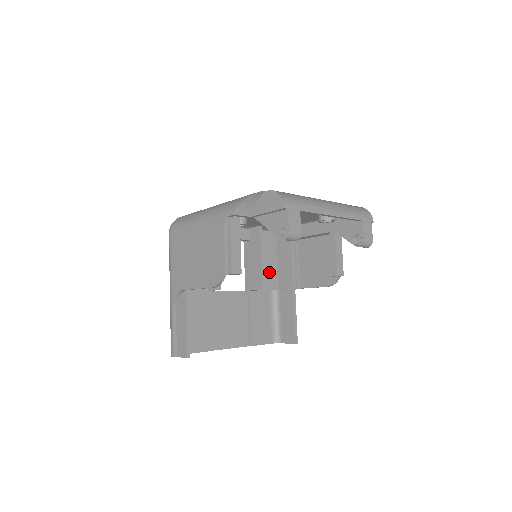
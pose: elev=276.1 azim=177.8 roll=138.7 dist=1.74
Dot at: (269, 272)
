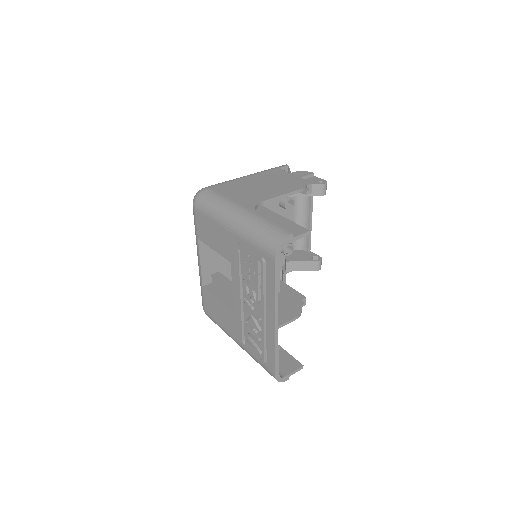
Dot at: occluded
